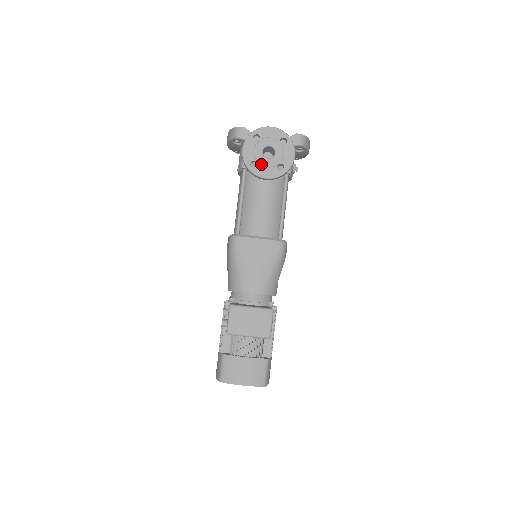
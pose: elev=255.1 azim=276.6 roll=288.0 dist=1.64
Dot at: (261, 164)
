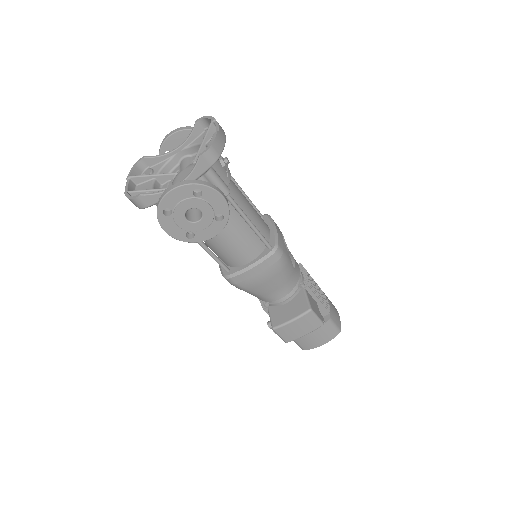
Dot at: (197, 231)
